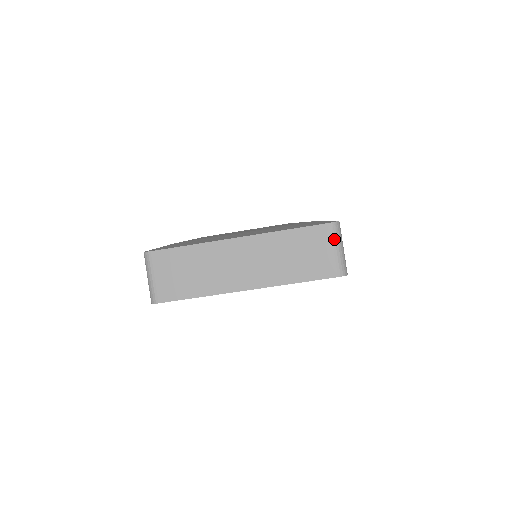
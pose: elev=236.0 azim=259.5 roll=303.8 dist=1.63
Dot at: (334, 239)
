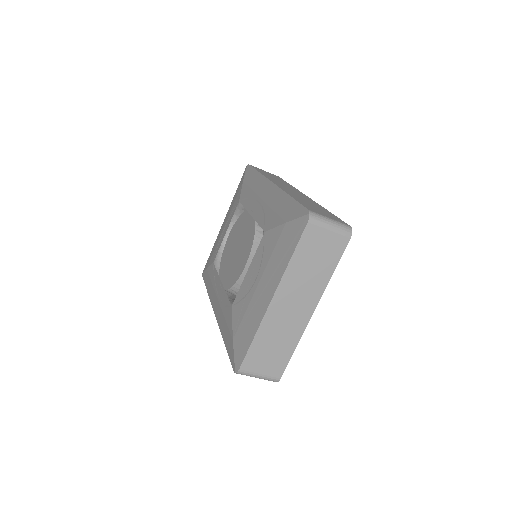
Dot at: (322, 225)
